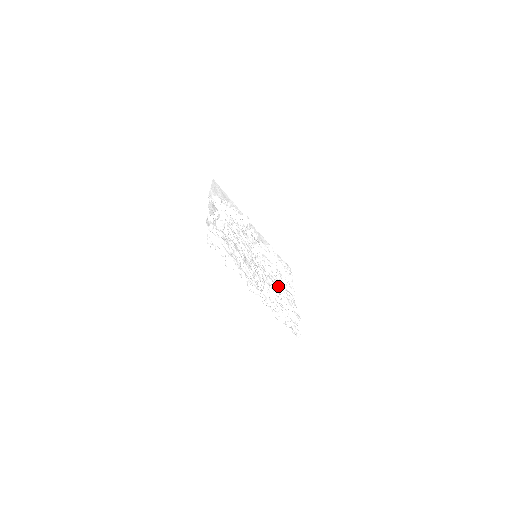
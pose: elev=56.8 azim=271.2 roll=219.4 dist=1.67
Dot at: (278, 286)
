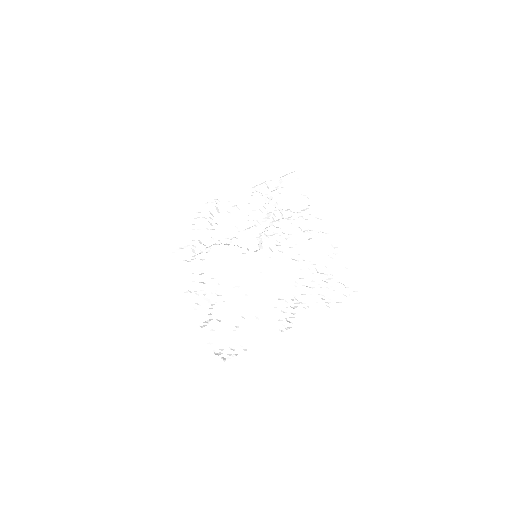
Dot at: (298, 252)
